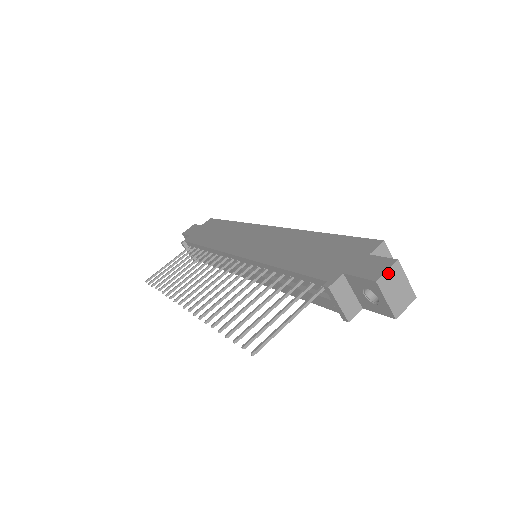
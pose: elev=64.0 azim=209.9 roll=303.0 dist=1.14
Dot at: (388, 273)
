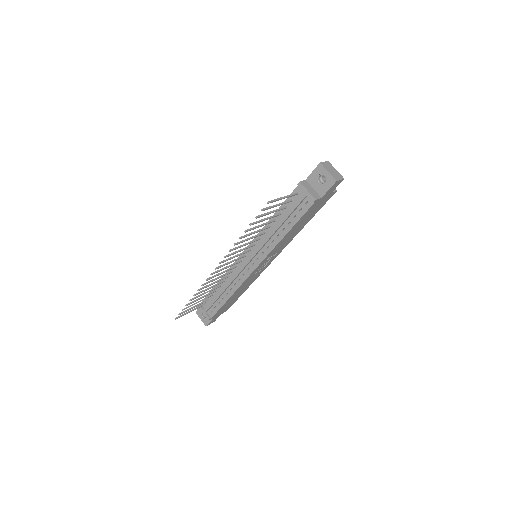
Dot at: (325, 163)
